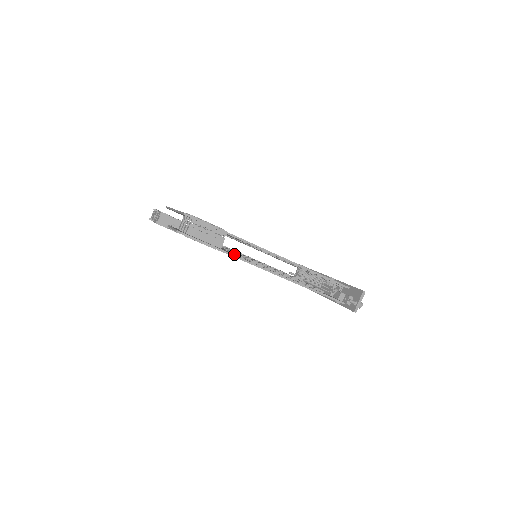
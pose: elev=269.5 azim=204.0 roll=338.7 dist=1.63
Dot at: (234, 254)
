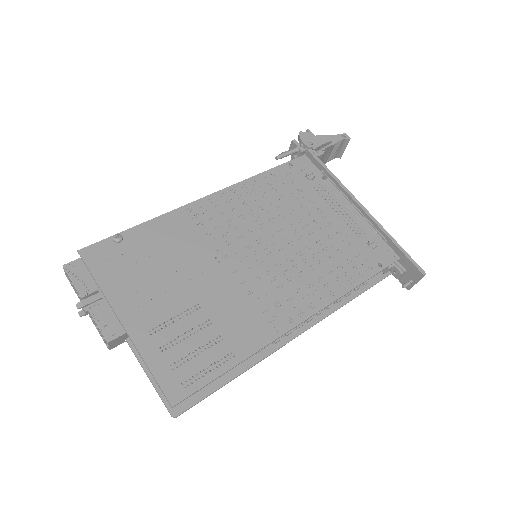
Dot at: (251, 356)
